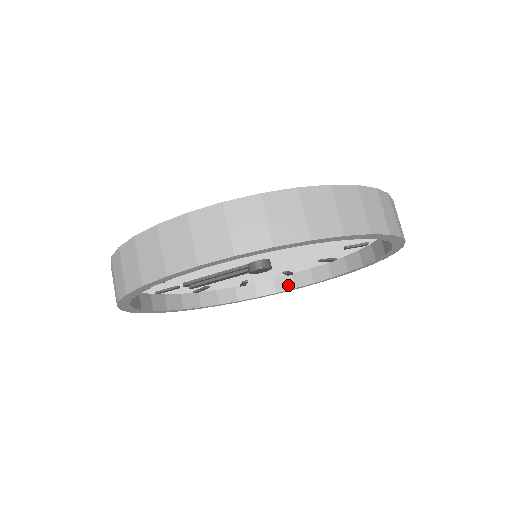
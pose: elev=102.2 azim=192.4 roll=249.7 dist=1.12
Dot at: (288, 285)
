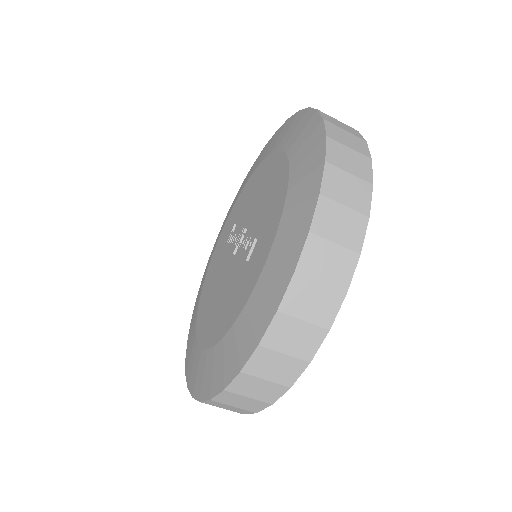
Dot at: occluded
